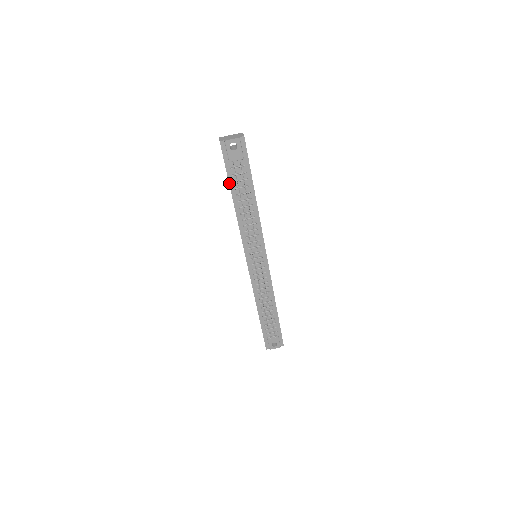
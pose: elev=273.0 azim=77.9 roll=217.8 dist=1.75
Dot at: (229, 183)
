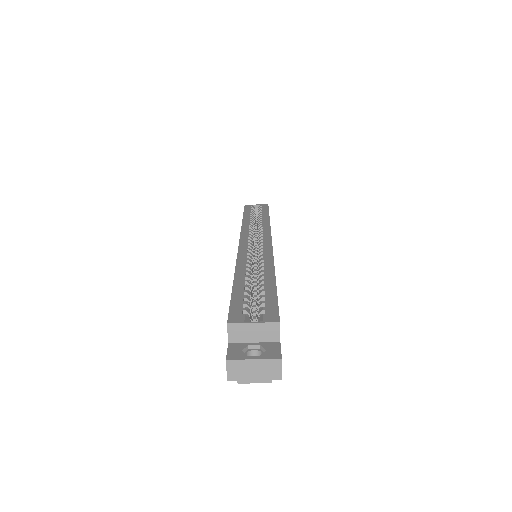
Dot at: occluded
